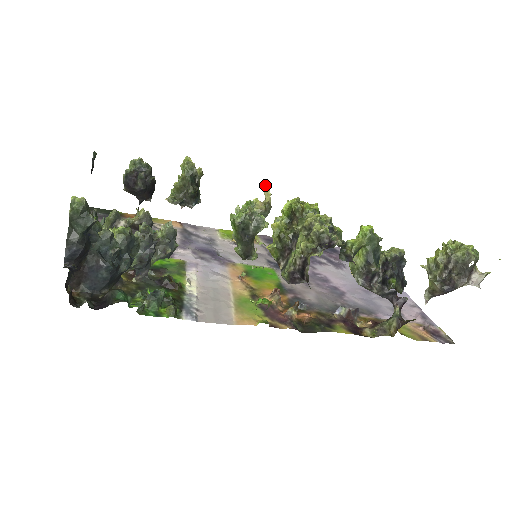
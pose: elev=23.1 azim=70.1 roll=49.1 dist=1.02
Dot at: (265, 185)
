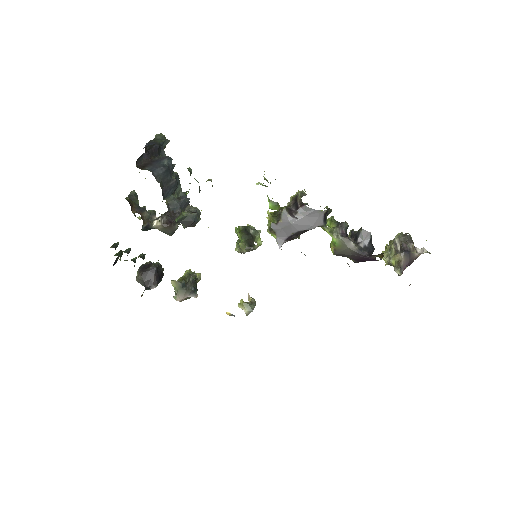
Dot at: (248, 293)
